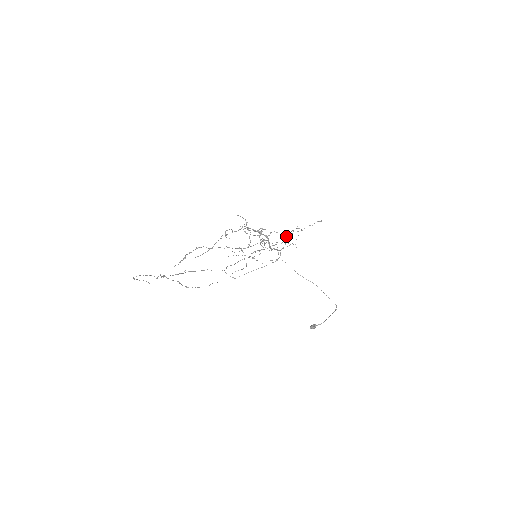
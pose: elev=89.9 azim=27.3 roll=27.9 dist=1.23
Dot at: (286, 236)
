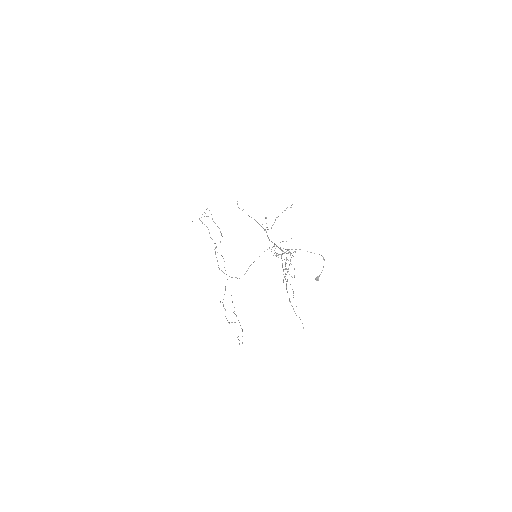
Dot at: occluded
